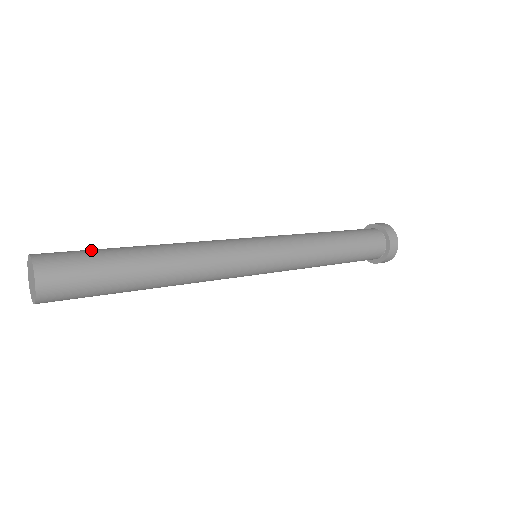
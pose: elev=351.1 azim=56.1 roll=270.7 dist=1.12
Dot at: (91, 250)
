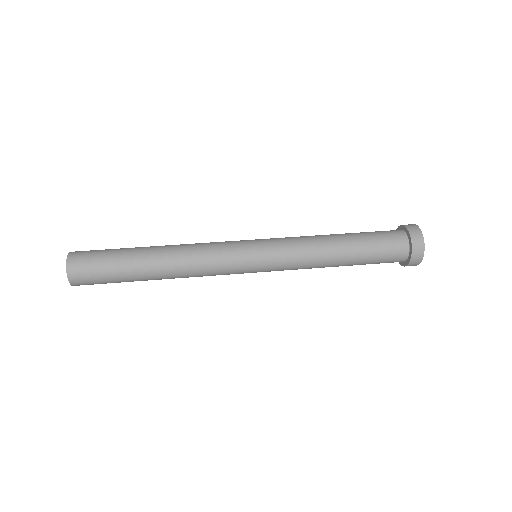
Dot at: (108, 263)
